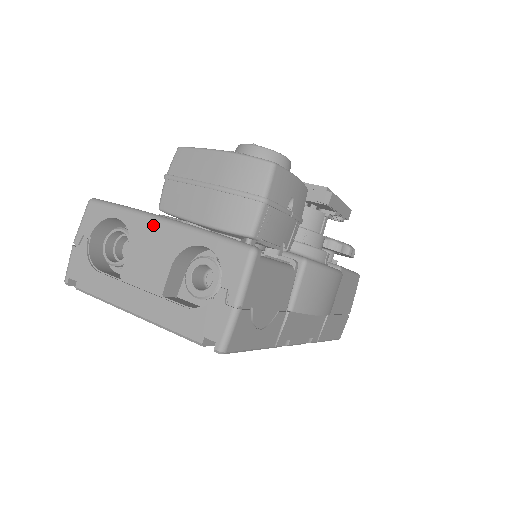
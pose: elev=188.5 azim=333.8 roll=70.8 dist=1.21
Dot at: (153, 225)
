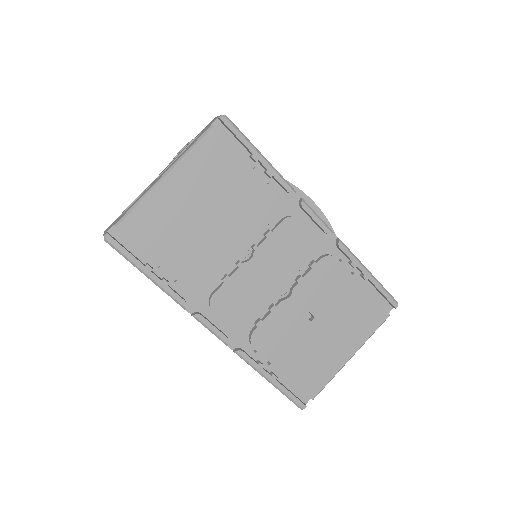
Dot at: occluded
